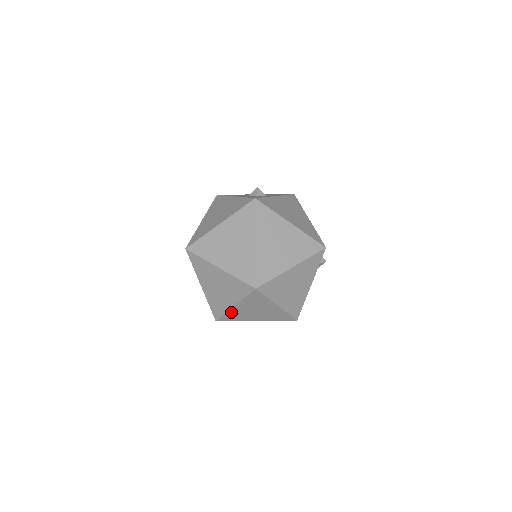
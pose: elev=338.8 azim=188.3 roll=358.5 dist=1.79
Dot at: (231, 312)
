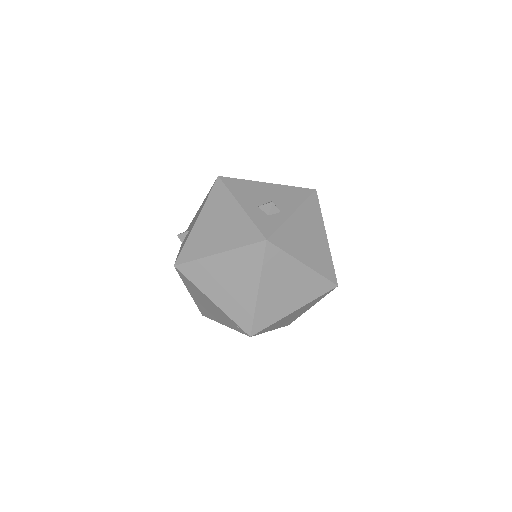
Dot at: occluded
